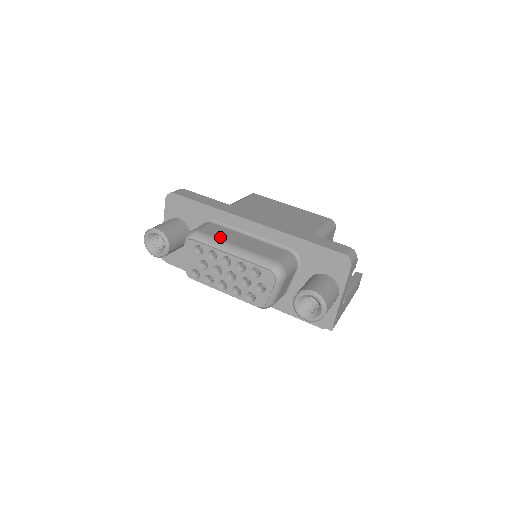
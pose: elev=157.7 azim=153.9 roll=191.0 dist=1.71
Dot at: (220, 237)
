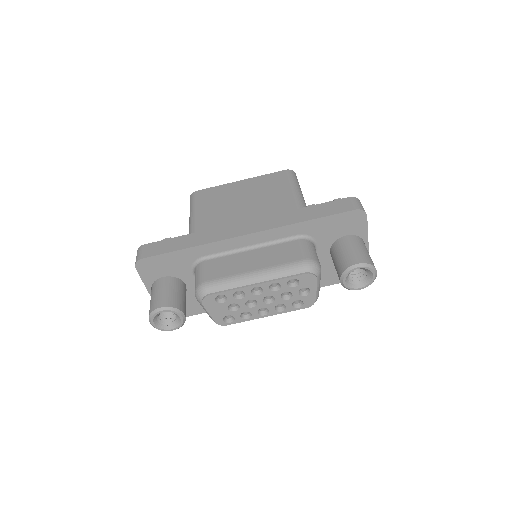
Dot at: (231, 273)
